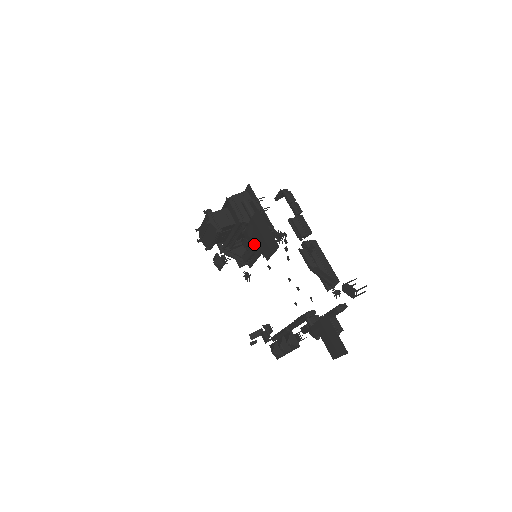
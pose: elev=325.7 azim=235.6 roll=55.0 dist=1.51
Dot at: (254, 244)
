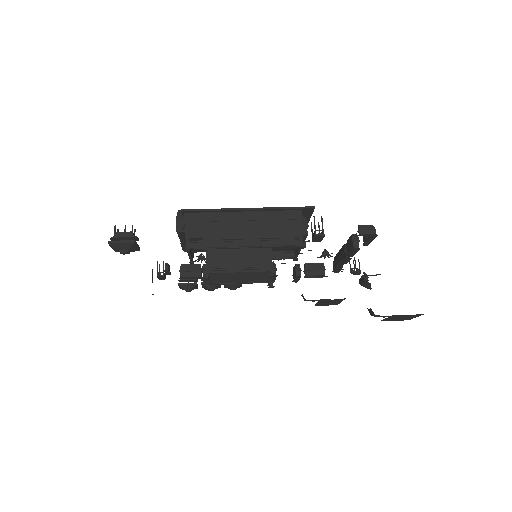
Dot at: occluded
